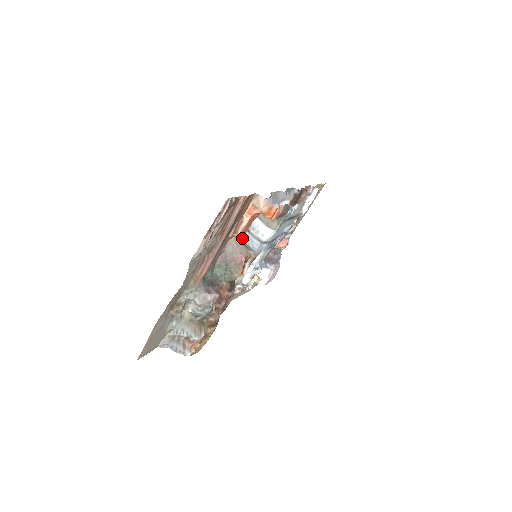
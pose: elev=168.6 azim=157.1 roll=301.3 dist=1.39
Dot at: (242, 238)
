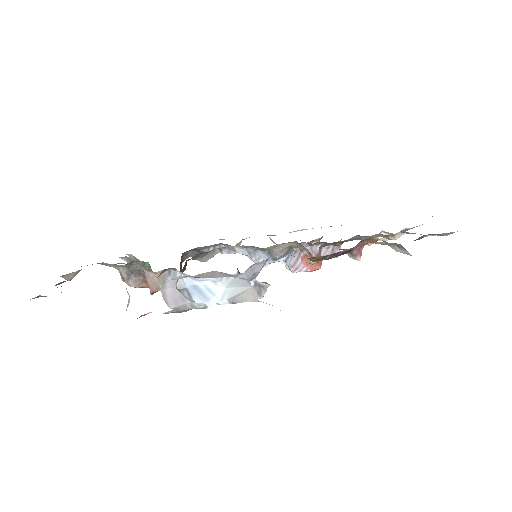
Dot at: occluded
